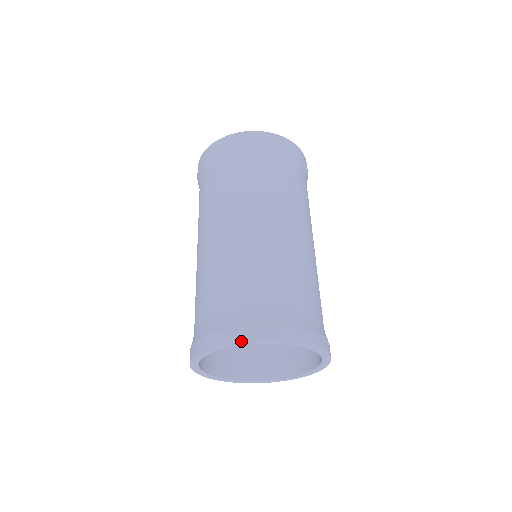
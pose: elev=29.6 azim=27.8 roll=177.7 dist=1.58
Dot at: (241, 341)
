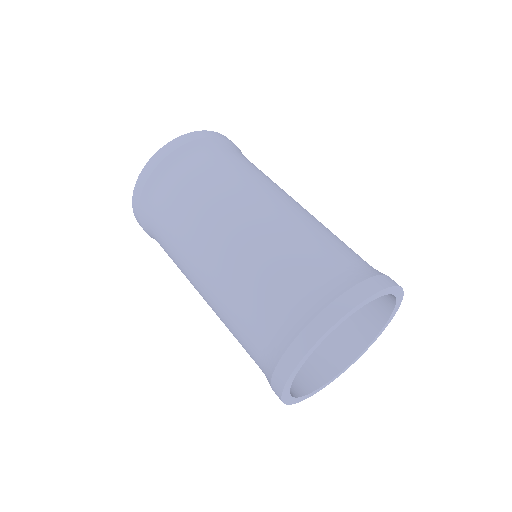
Dot at: (308, 350)
